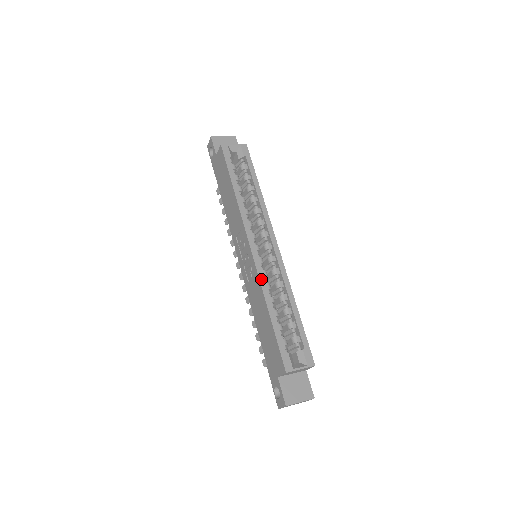
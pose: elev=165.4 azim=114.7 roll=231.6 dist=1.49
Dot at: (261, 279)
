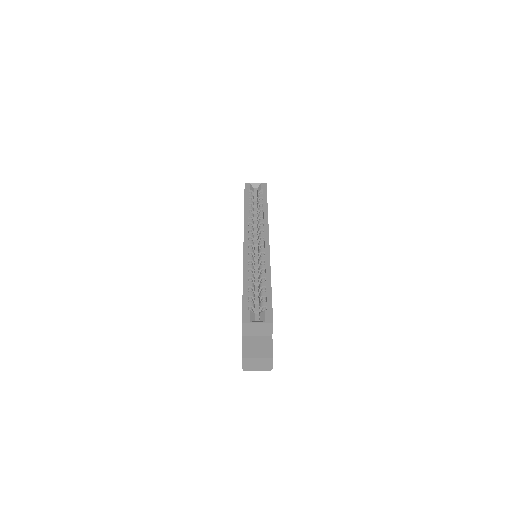
Dot at: (245, 260)
